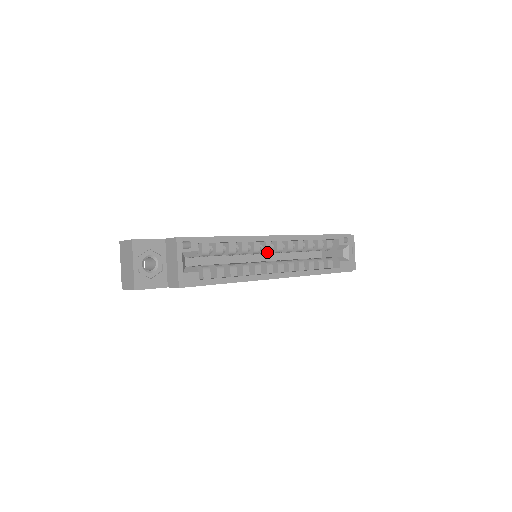
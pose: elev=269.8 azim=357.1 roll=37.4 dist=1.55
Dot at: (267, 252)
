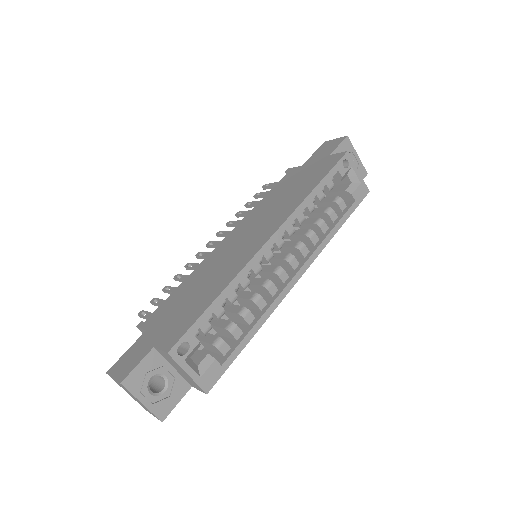
Dot at: occluded
